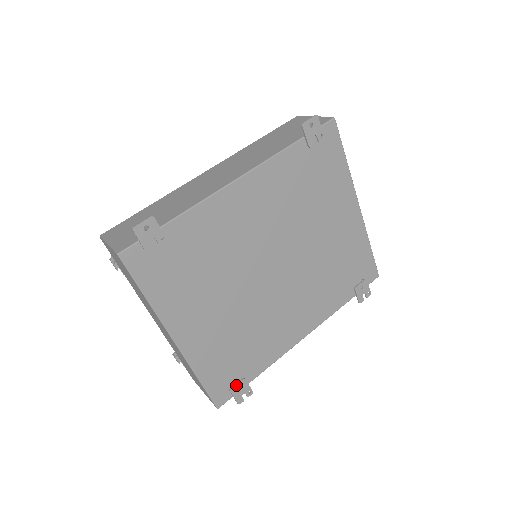
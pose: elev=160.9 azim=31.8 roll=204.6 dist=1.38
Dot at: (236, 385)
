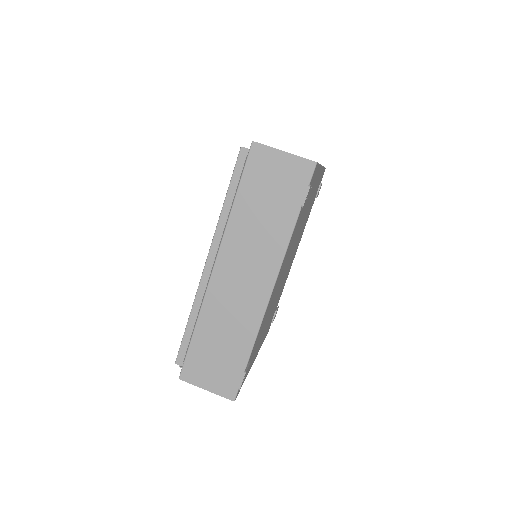
Dot at: occluded
